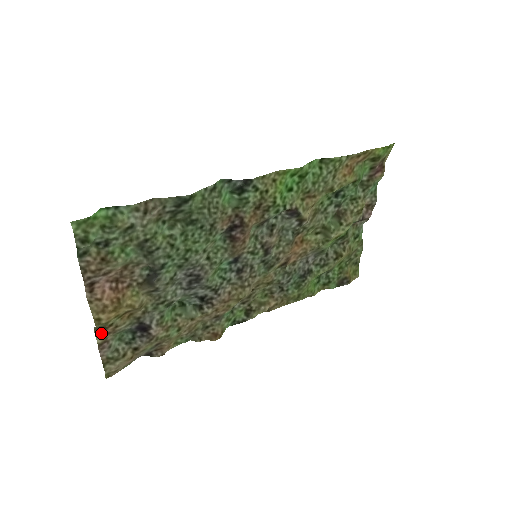
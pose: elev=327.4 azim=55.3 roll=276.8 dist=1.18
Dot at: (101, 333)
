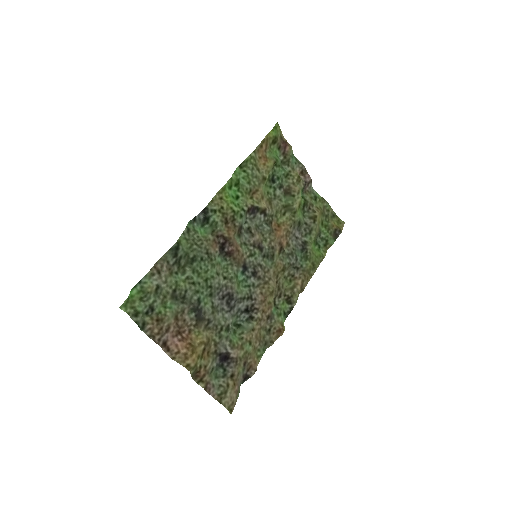
Dot at: (199, 379)
